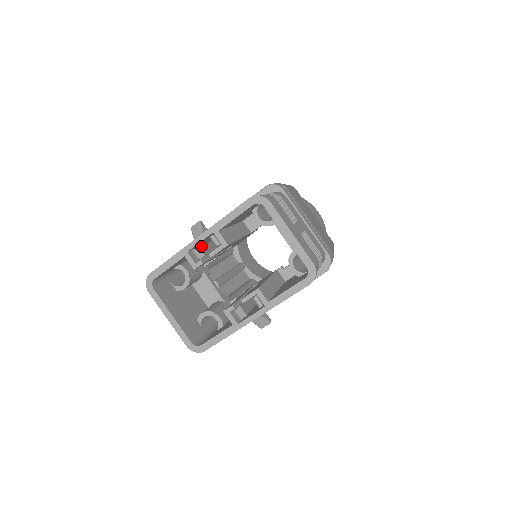
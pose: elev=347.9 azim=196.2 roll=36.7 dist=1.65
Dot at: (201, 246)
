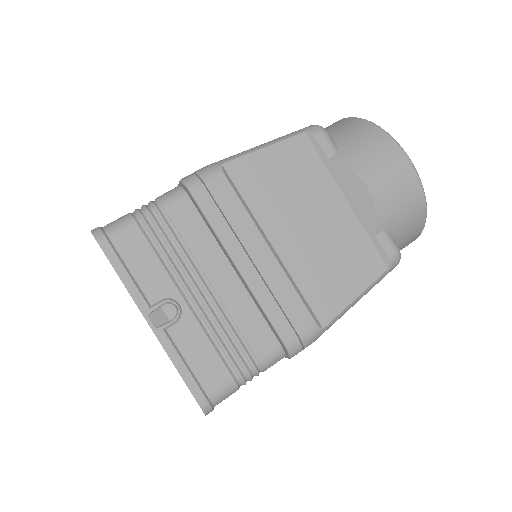
Dot at: occluded
